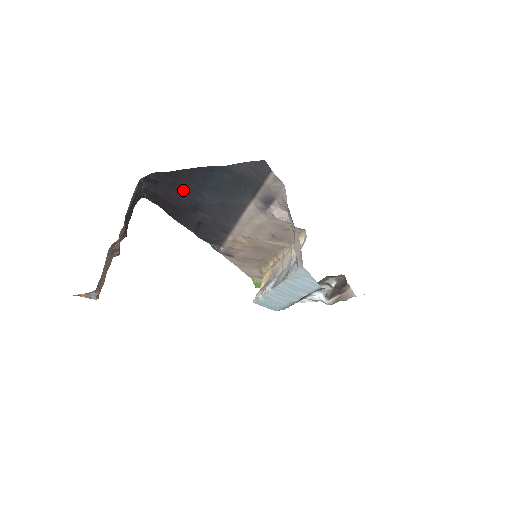
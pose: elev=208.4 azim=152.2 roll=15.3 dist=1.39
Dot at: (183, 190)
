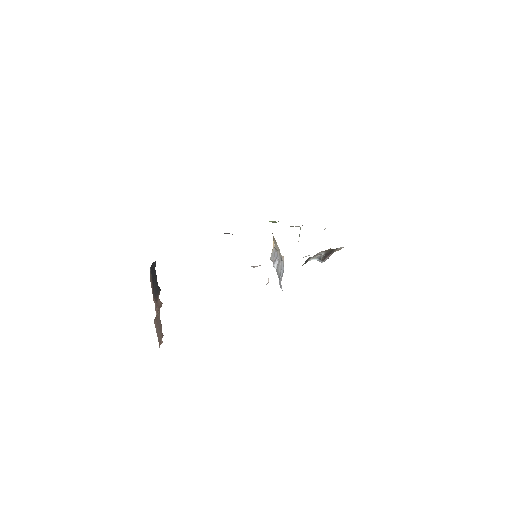
Dot at: occluded
